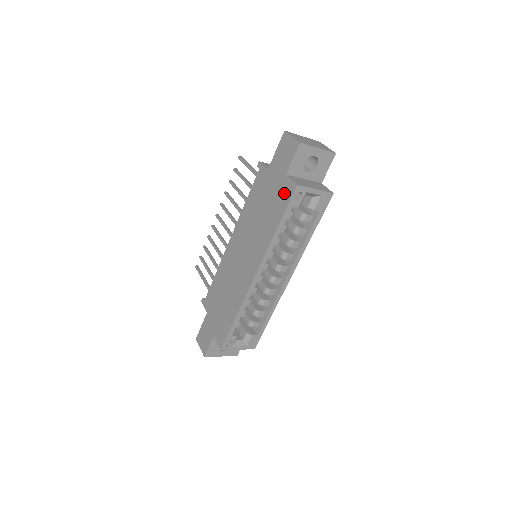
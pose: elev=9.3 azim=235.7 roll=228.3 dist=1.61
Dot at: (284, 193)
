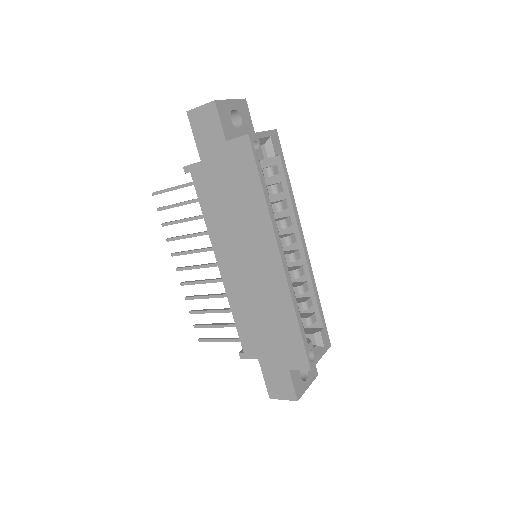
Dot at: (240, 157)
